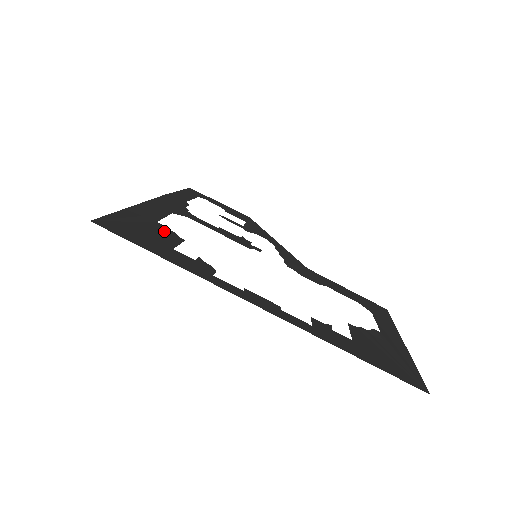
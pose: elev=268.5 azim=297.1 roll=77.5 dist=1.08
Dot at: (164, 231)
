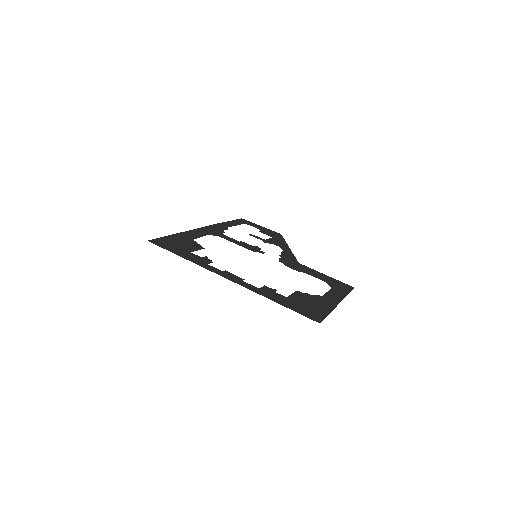
Dot at: (193, 244)
